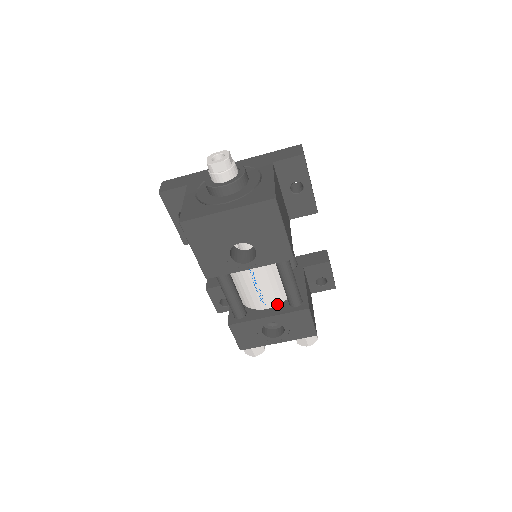
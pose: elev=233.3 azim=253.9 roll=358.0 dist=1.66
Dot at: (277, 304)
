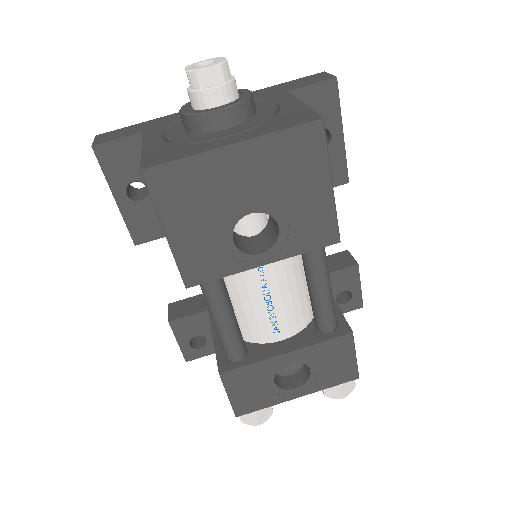
Dot at: (297, 331)
